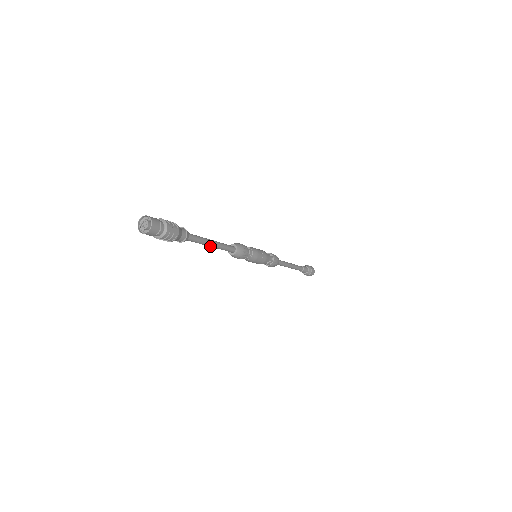
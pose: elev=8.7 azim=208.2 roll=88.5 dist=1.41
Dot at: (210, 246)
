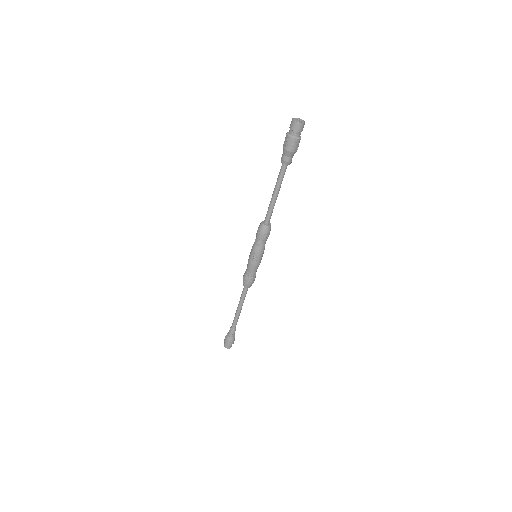
Dot at: (276, 195)
